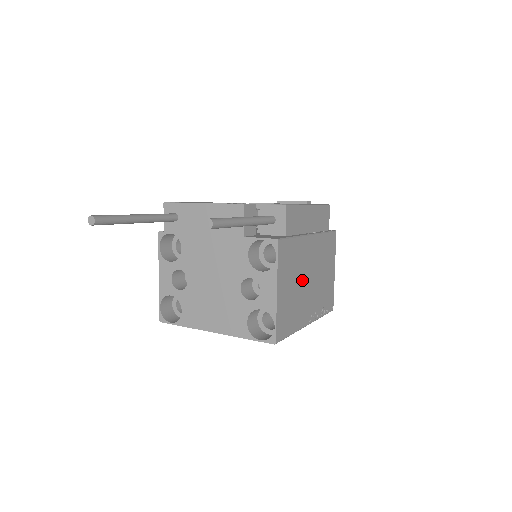
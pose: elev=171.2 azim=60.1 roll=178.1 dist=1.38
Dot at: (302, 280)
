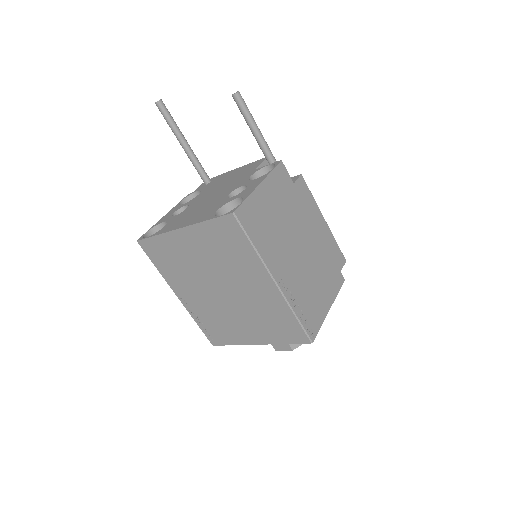
Dot at: (289, 232)
